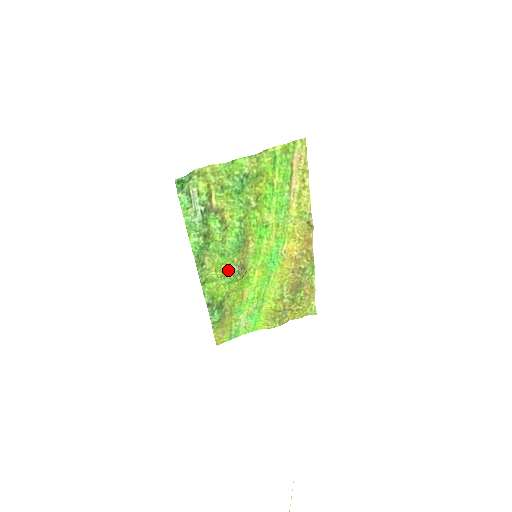
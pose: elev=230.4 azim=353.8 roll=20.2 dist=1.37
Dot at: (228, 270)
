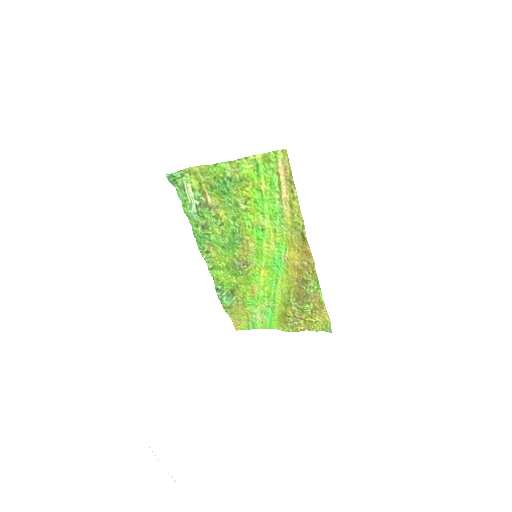
Dot at: (231, 263)
